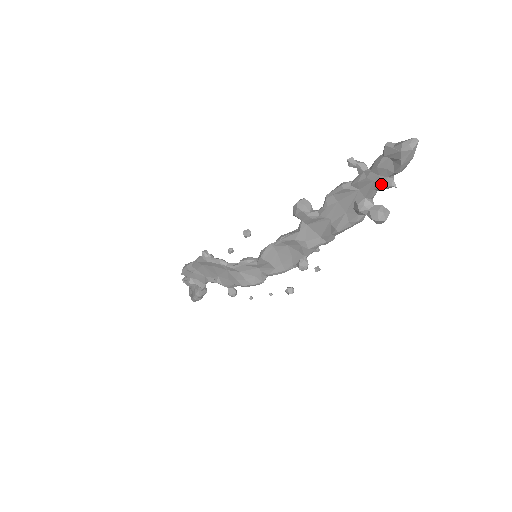
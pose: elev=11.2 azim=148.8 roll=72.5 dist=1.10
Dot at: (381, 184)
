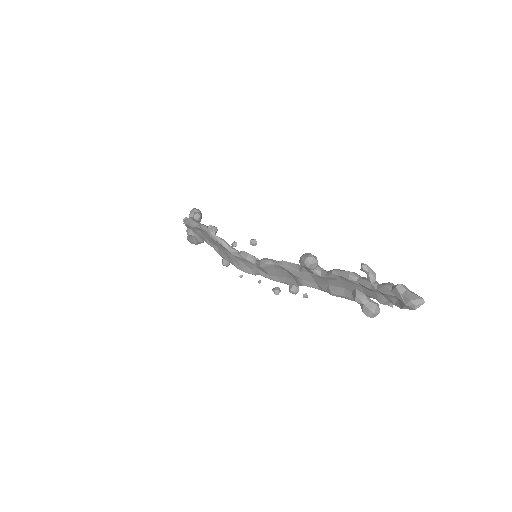
Dot at: (381, 301)
